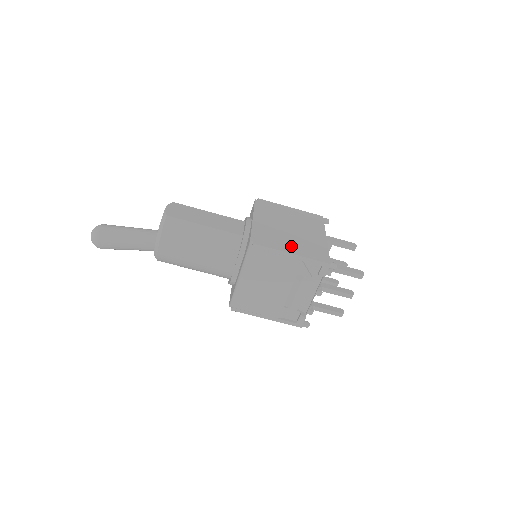
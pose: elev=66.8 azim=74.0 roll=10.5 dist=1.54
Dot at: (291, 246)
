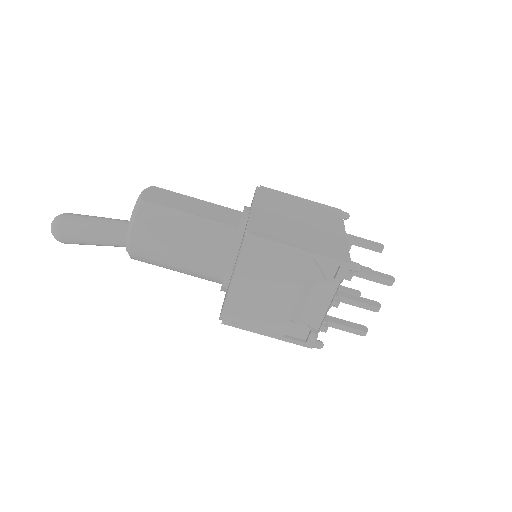
Dot at: (299, 240)
